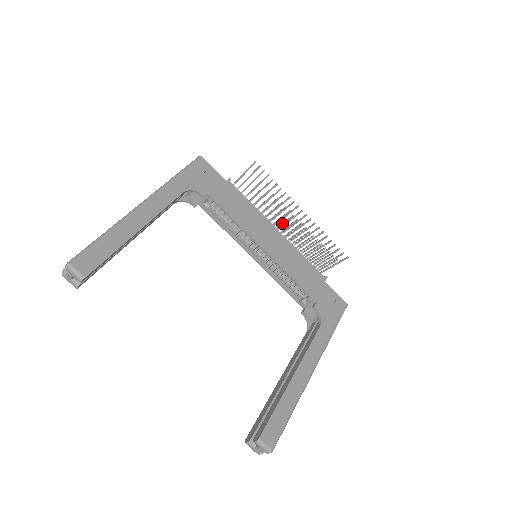
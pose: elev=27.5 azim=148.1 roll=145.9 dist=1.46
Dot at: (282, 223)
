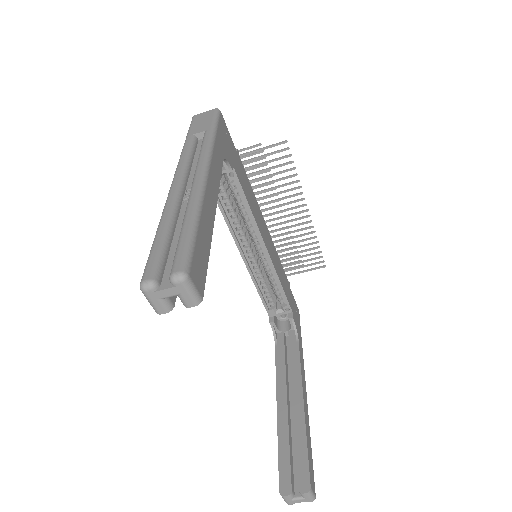
Dot at: occluded
